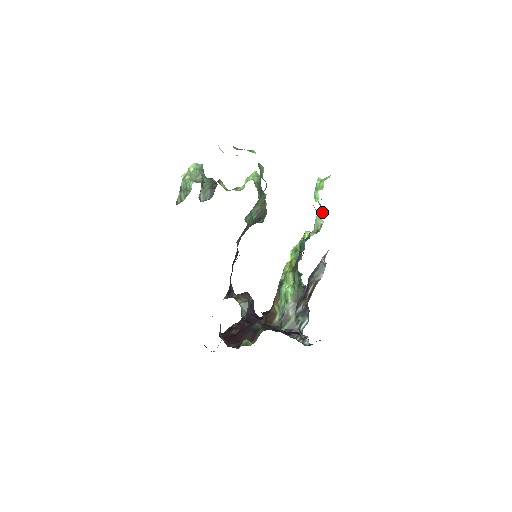
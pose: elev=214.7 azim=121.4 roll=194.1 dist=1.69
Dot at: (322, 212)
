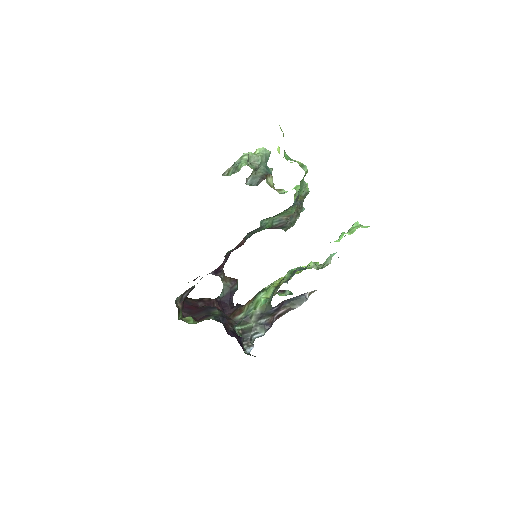
Dot at: occluded
